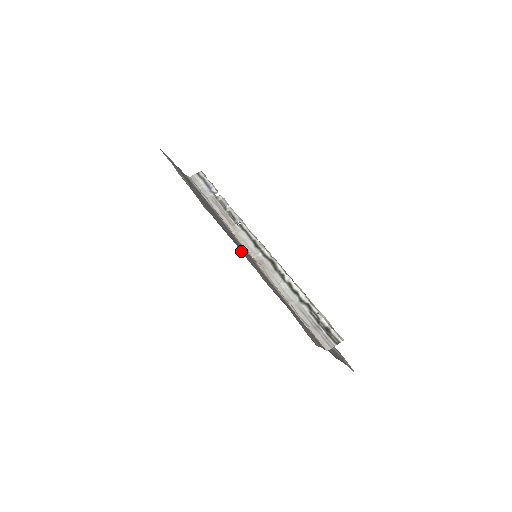
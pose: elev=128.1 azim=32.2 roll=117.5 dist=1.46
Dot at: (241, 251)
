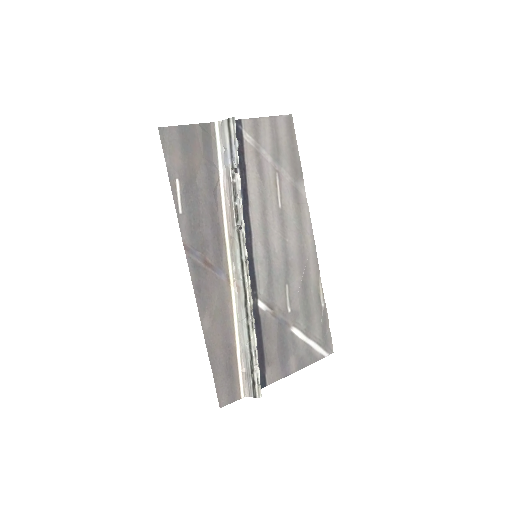
Dot at: (199, 305)
